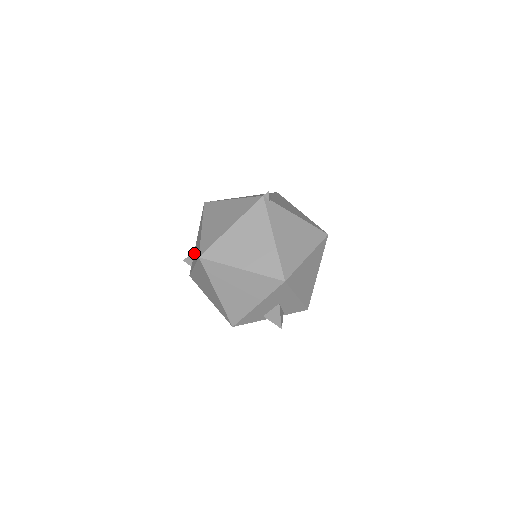
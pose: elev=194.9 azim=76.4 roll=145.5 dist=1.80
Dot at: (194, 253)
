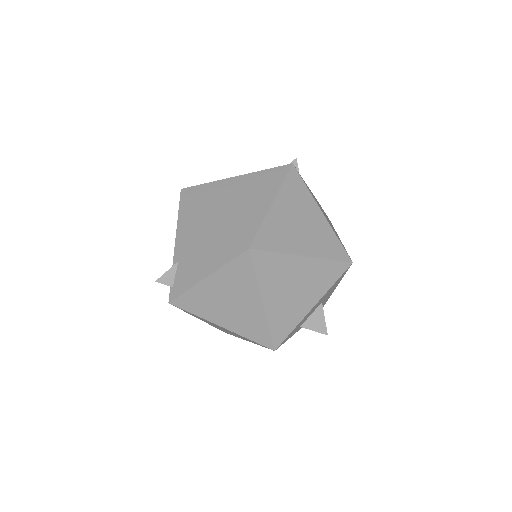
Dot at: (180, 264)
